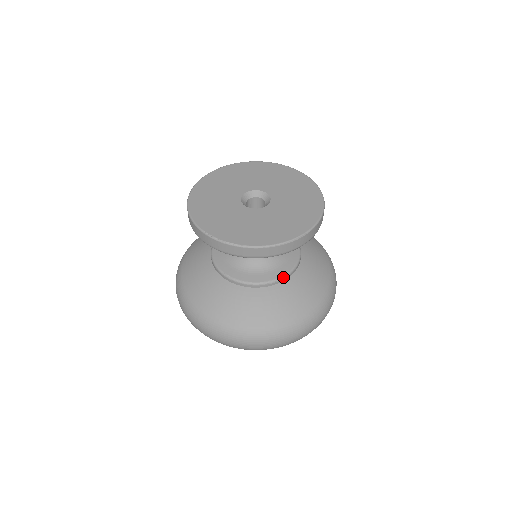
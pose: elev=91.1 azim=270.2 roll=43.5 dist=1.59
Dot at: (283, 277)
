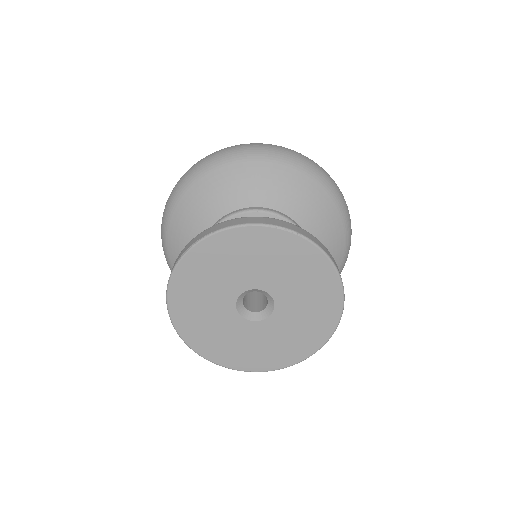
Dot at: occluded
